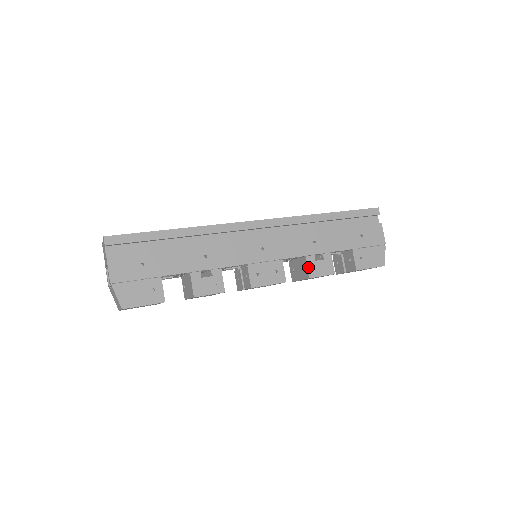
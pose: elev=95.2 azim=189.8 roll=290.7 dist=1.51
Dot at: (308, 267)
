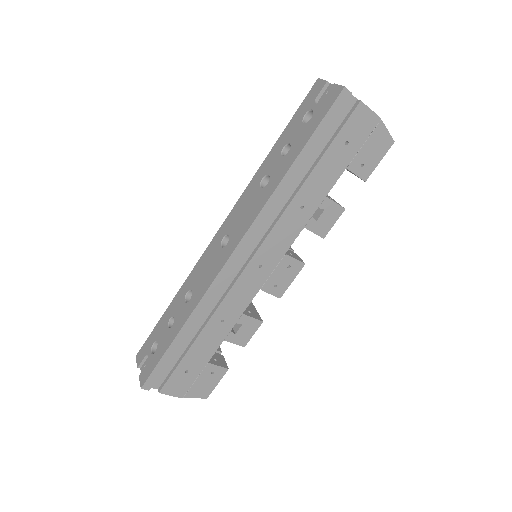
Dot at: (314, 233)
